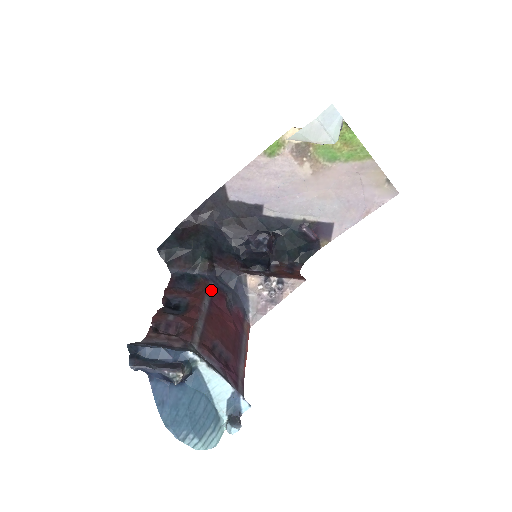
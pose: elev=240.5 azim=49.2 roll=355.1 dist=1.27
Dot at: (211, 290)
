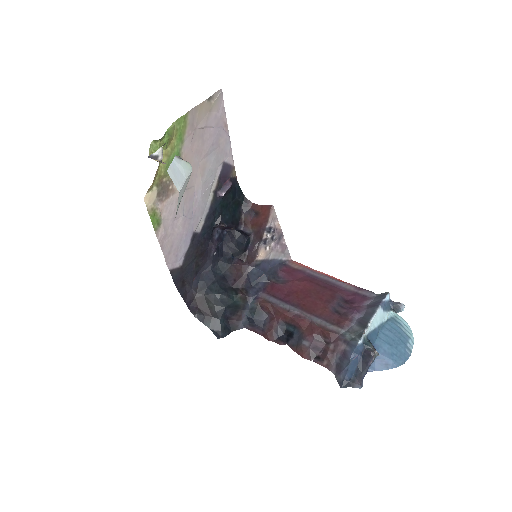
Dot at: (269, 297)
